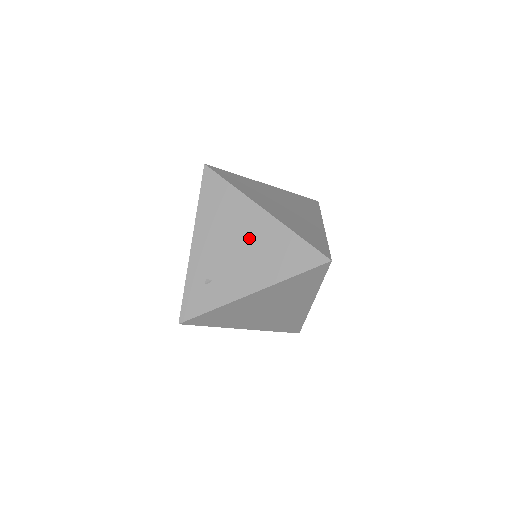
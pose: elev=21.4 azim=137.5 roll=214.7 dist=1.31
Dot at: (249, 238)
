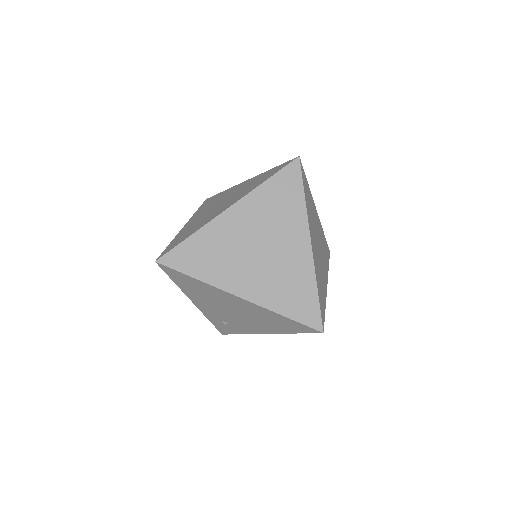
Dot at: (239, 310)
